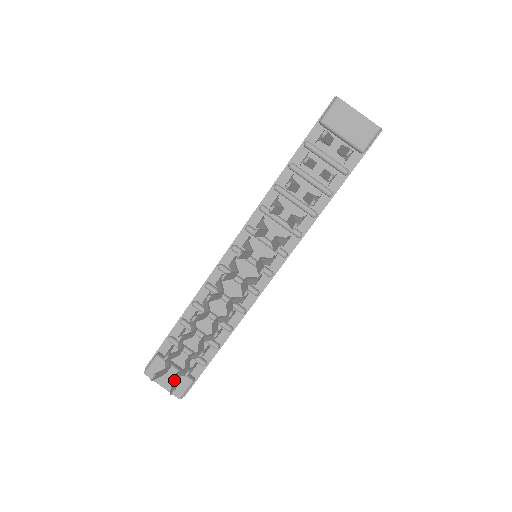
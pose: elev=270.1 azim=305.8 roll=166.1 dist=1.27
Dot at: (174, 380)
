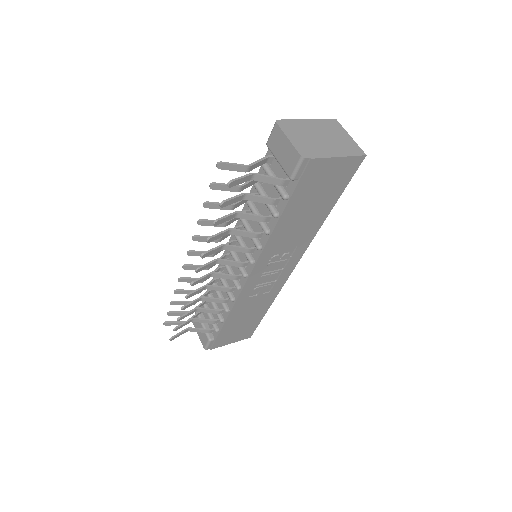
Dot at: (181, 331)
